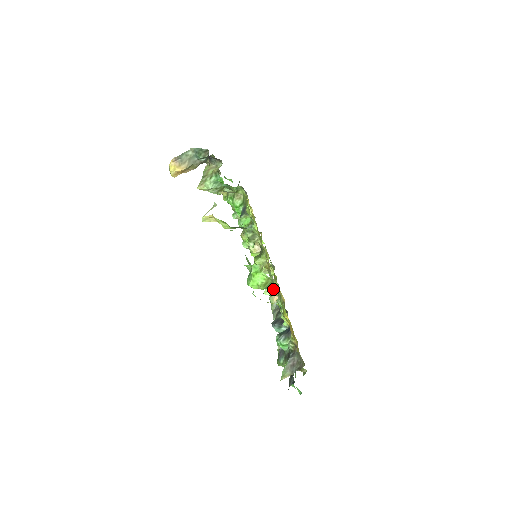
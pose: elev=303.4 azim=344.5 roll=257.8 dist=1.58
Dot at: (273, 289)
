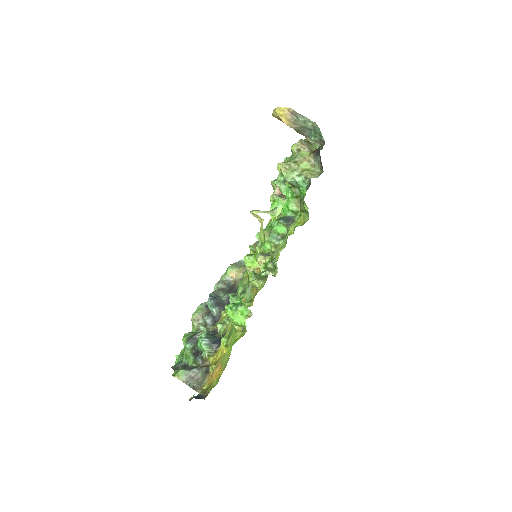
Dot at: occluded
